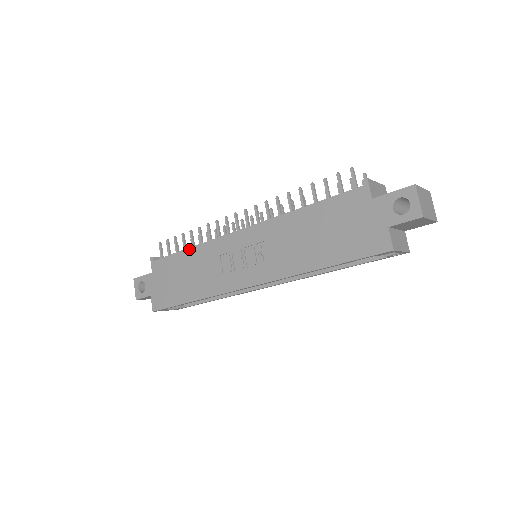
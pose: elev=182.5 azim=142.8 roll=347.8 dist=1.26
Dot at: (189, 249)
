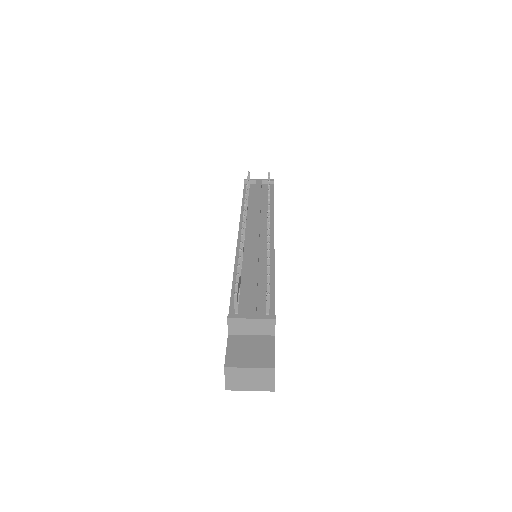
Dot at: occluded
